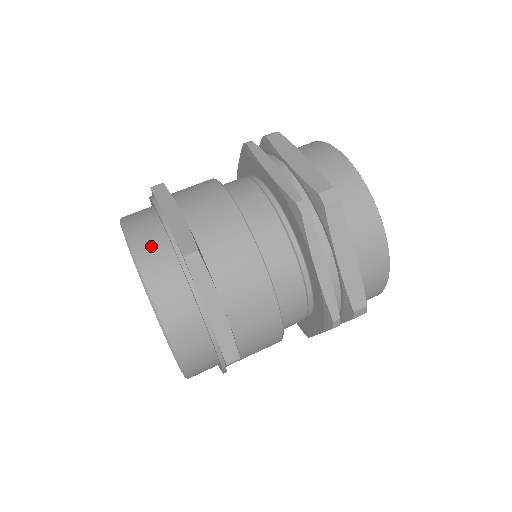
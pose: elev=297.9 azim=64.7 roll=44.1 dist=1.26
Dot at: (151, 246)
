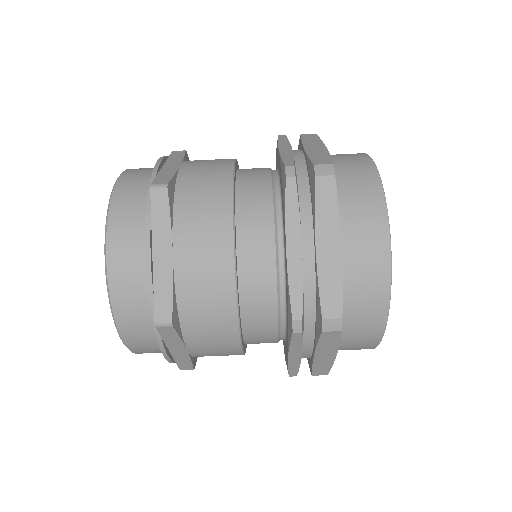
Dot at: (151, 352)
